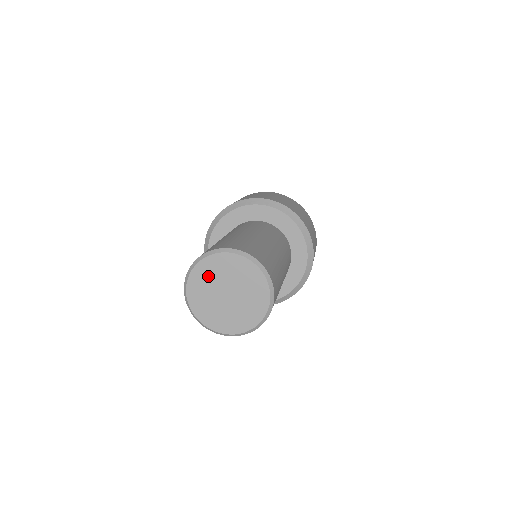
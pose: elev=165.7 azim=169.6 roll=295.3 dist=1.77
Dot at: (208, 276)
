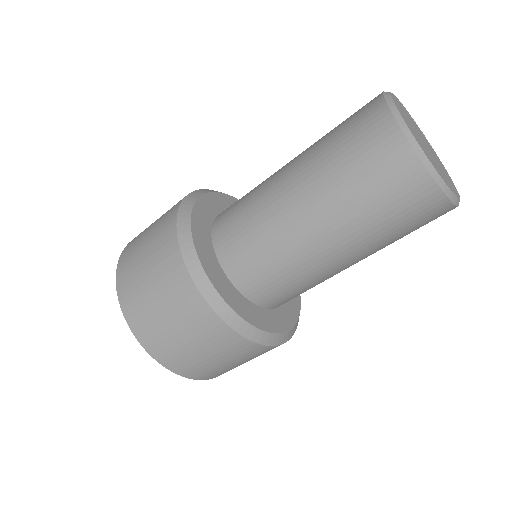
Dot at: (405, 113)
